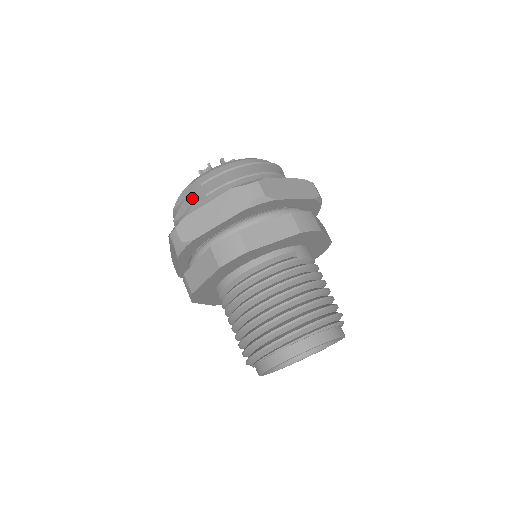
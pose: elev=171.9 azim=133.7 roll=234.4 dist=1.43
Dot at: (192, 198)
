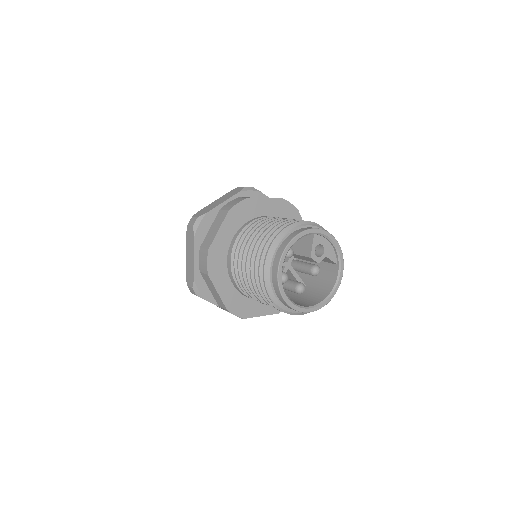
Dot at: occluded
